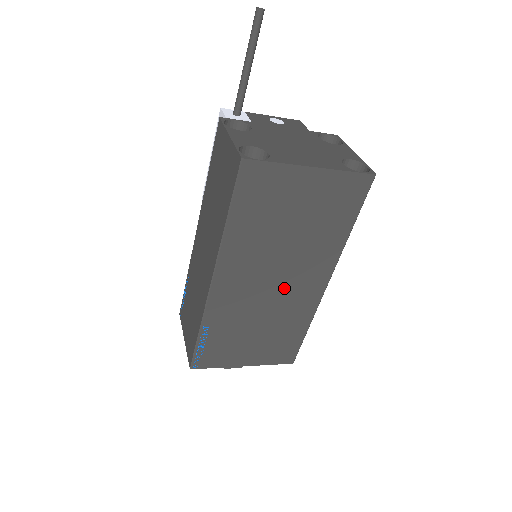
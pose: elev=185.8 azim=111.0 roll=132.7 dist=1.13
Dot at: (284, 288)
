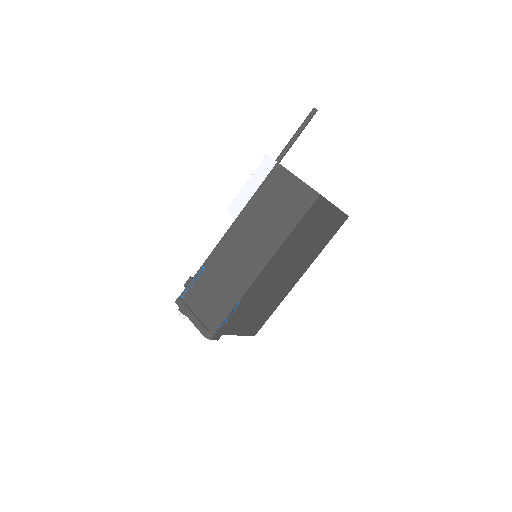
Dot at: (285, 278)
